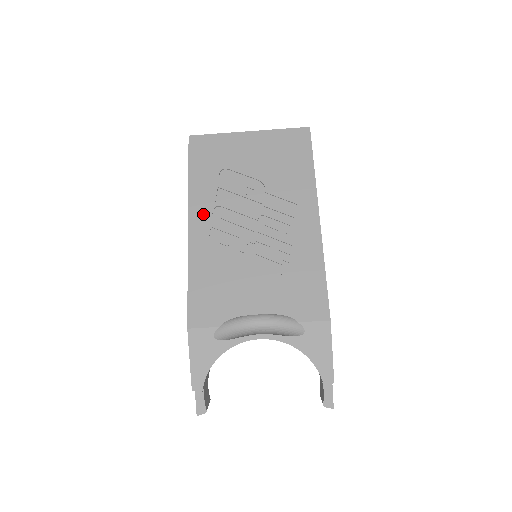
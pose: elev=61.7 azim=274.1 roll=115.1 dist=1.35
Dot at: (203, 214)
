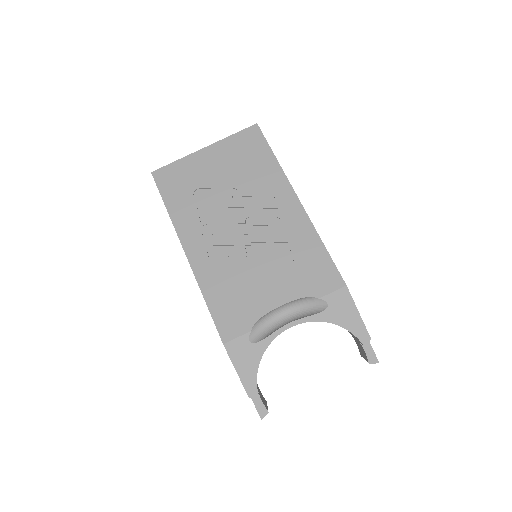
Dot at: (194, 237)
